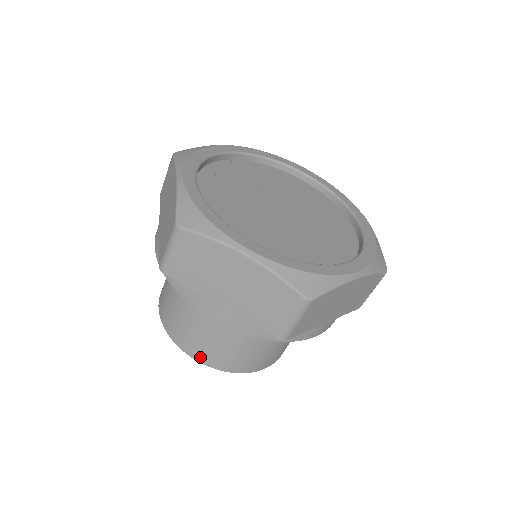
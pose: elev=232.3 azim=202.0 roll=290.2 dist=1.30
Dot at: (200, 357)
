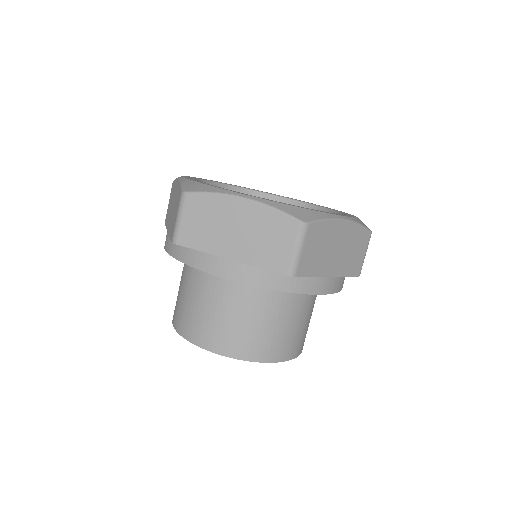
Dot at: (219, 348)
